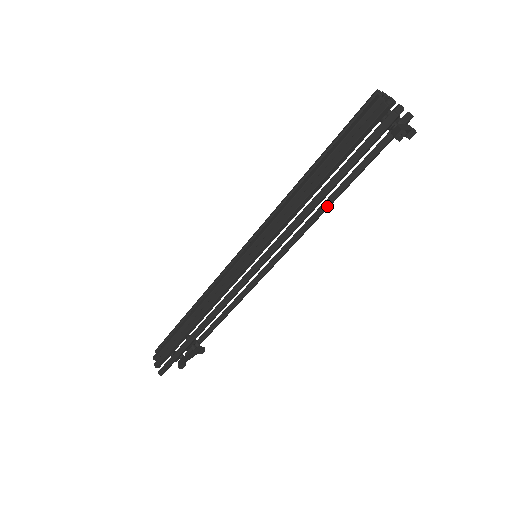
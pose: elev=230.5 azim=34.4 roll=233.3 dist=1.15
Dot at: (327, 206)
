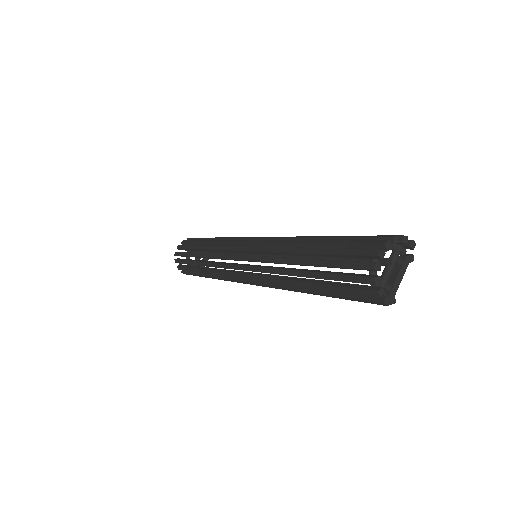
Dot at: occluded
